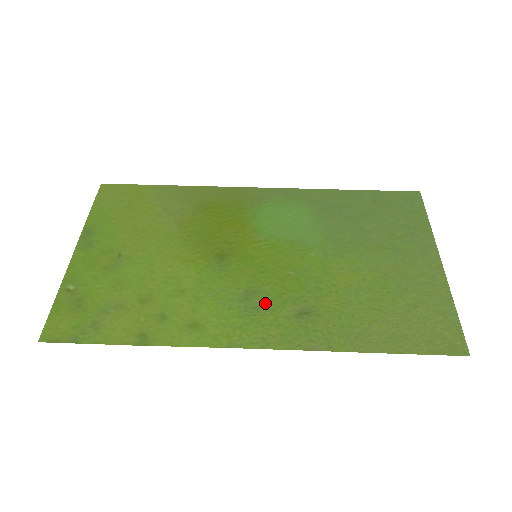
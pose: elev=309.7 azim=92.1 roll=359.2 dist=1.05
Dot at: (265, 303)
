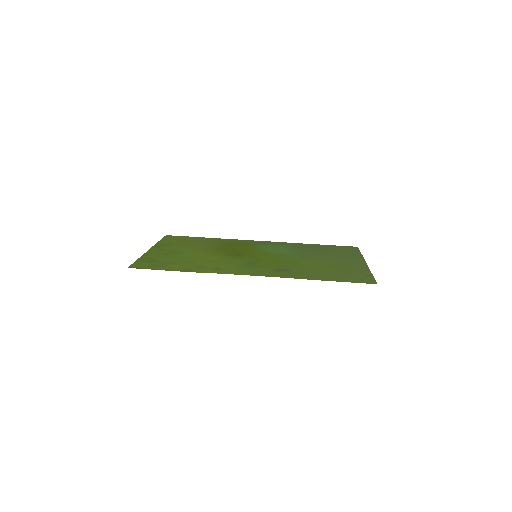
Dot at: (260, 266)
